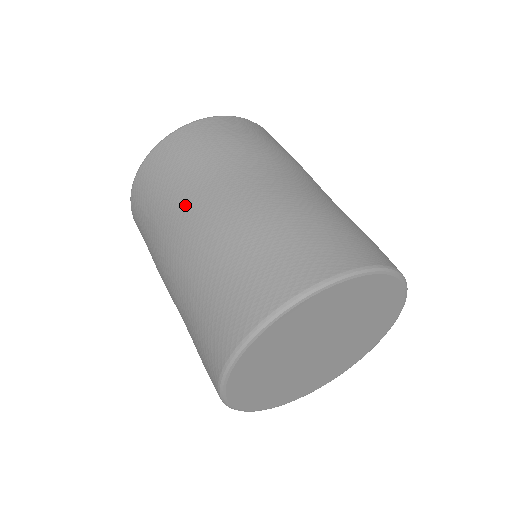
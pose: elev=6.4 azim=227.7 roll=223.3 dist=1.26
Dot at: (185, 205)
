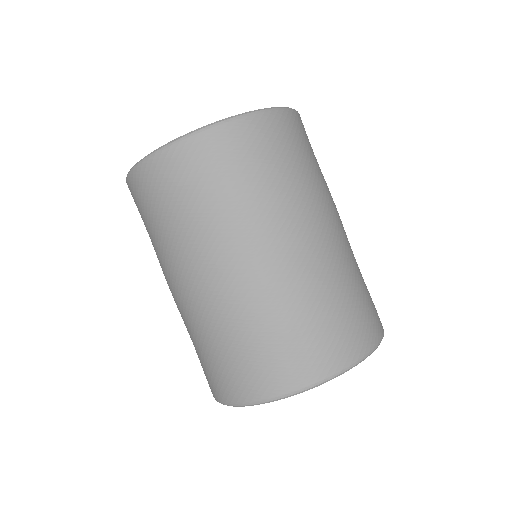
Dot at: (169, 264)
